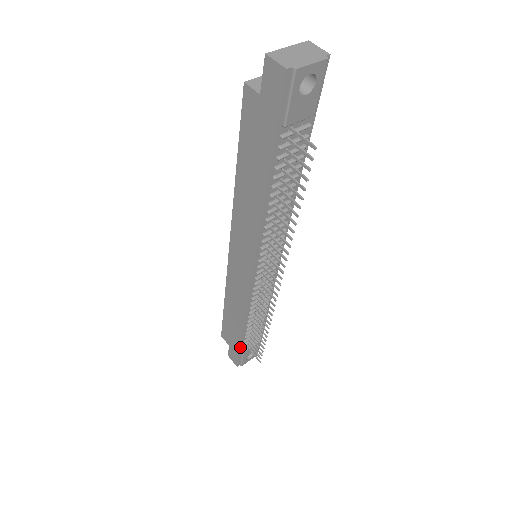
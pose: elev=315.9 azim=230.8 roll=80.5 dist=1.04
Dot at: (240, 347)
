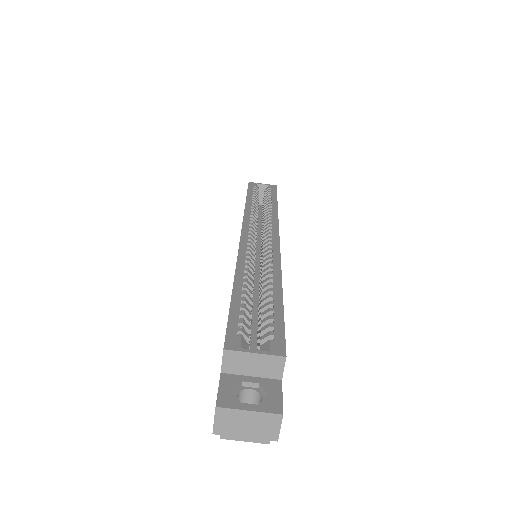
Dot at: occluded
